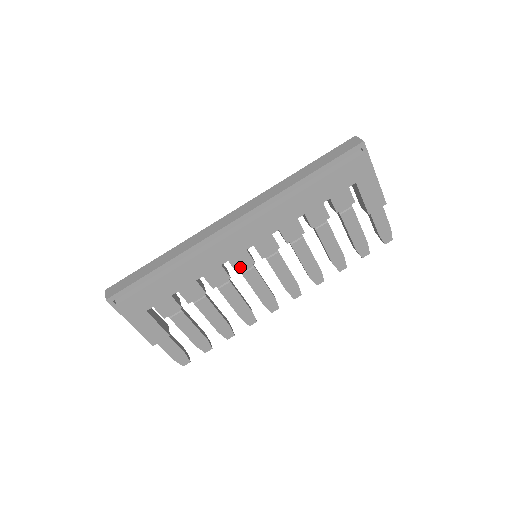
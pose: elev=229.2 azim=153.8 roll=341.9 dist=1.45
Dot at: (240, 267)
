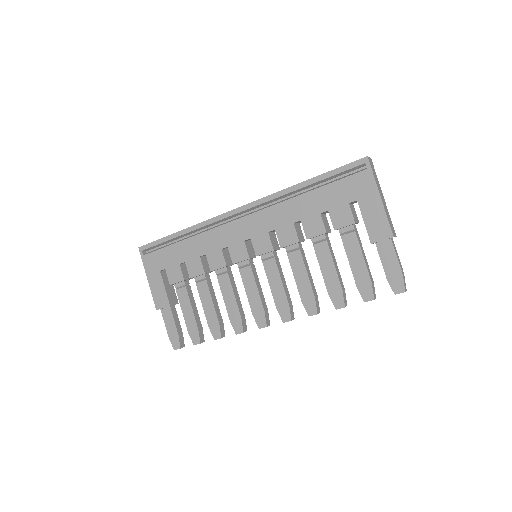
Dot at: (236, 258)
